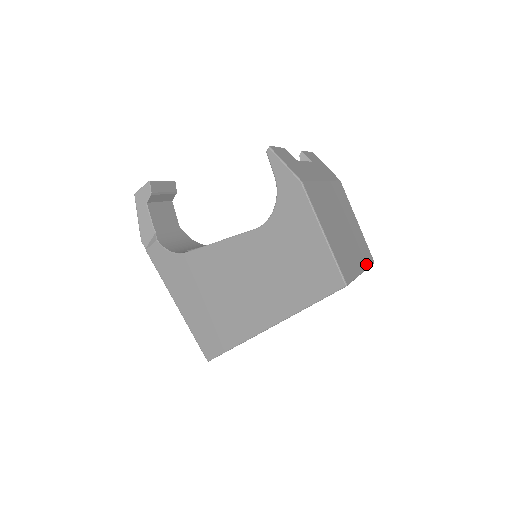
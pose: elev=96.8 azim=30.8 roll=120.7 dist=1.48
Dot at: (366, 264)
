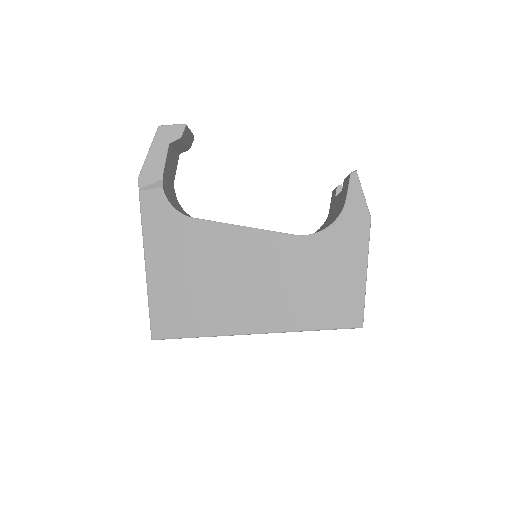
Dot at: occluded
